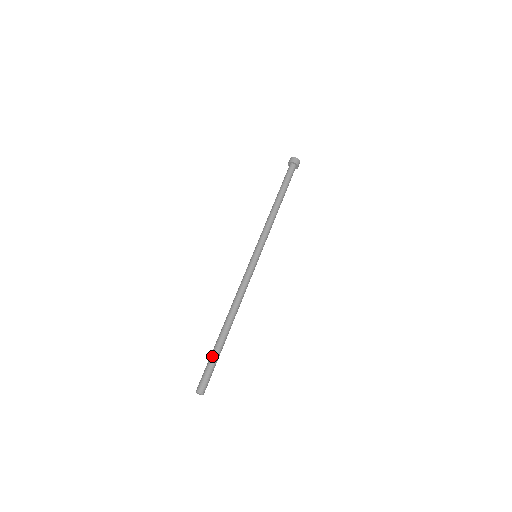
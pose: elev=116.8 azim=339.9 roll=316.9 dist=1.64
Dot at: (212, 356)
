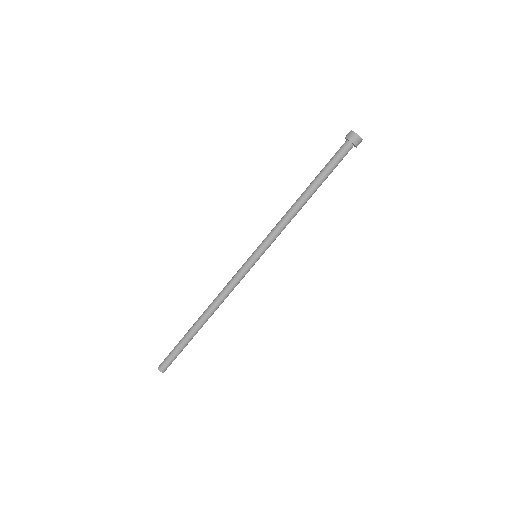
Dot at: (178, 344)
